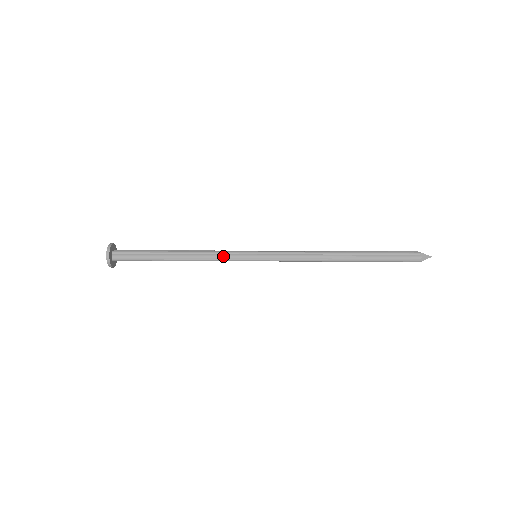
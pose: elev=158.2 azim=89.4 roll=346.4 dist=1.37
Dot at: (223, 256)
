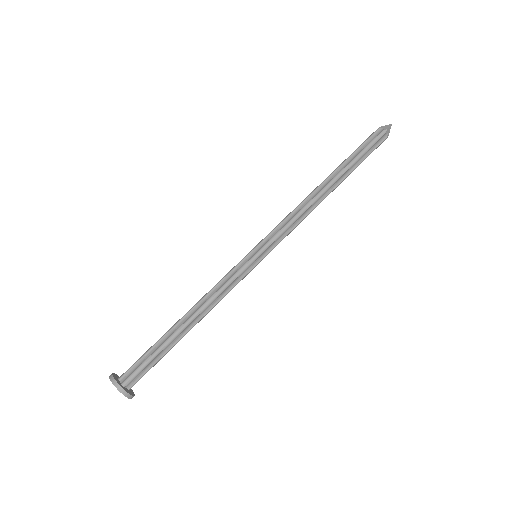
Dot at: (230, 286)
